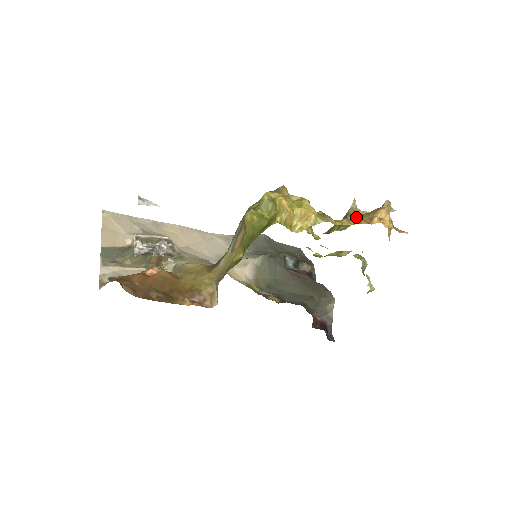
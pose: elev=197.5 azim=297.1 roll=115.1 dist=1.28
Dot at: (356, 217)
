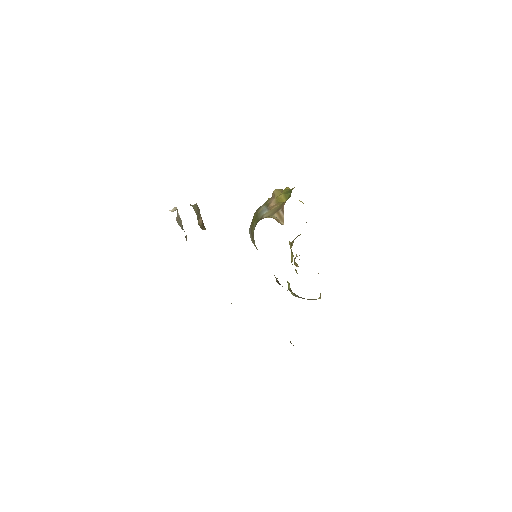
Dot at: occluded
